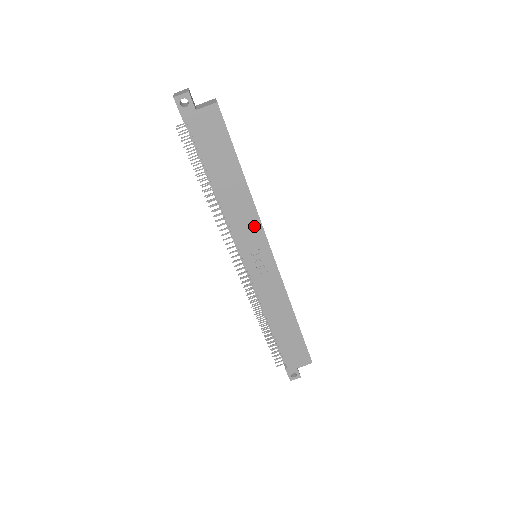
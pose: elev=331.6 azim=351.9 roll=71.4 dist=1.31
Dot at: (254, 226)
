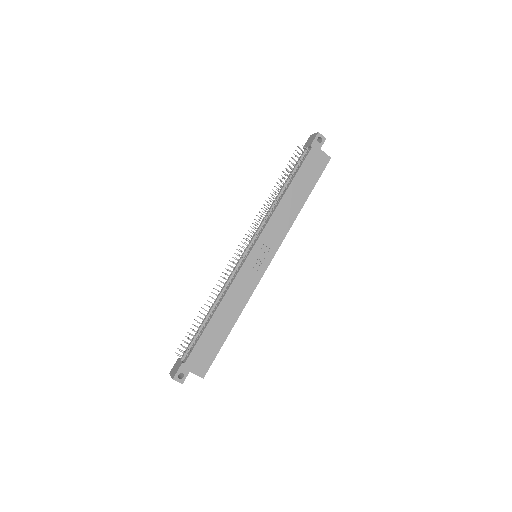
Dot at: (280, 234)
